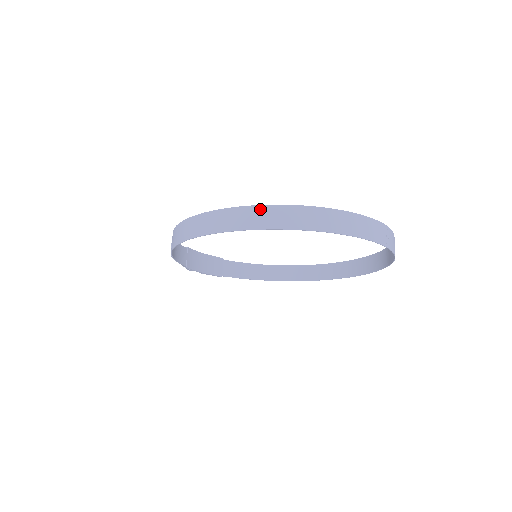
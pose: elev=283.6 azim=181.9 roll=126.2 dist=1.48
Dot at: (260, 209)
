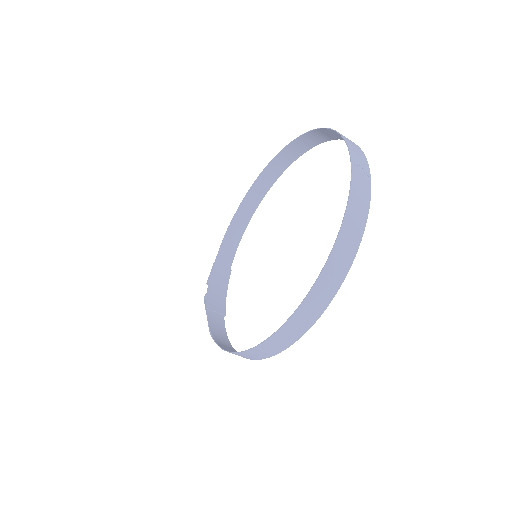
Dot at: (299, 313)
